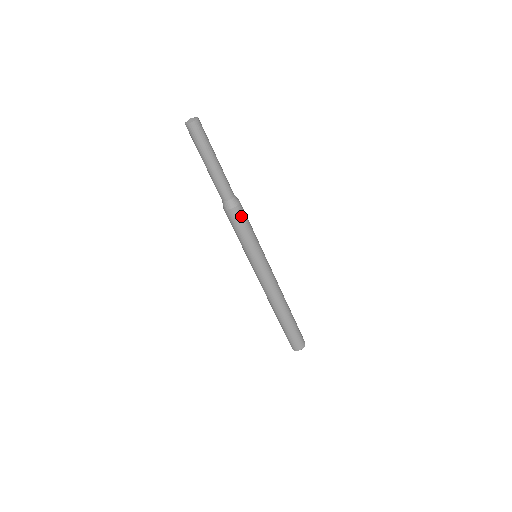
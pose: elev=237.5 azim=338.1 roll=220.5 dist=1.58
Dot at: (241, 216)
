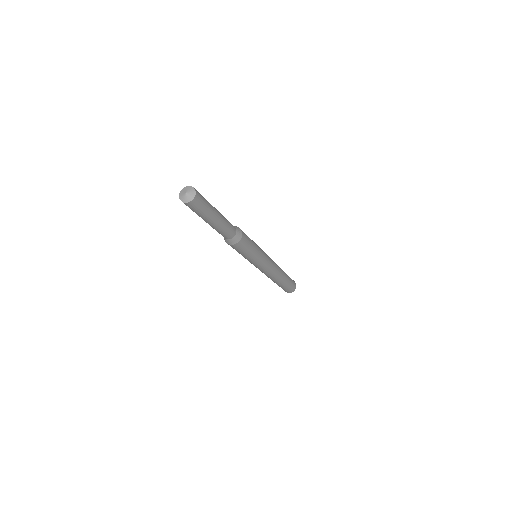
Dot at: (243, 246)
